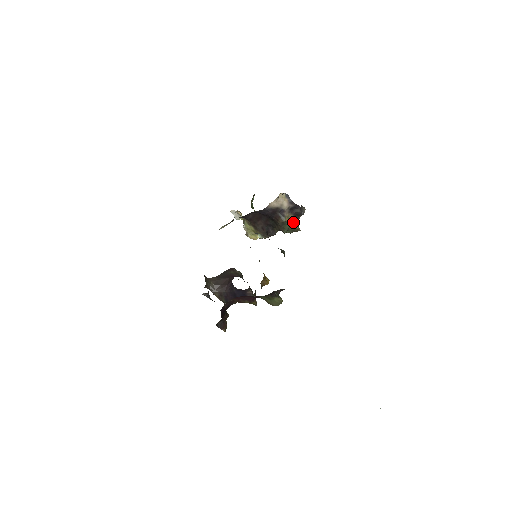
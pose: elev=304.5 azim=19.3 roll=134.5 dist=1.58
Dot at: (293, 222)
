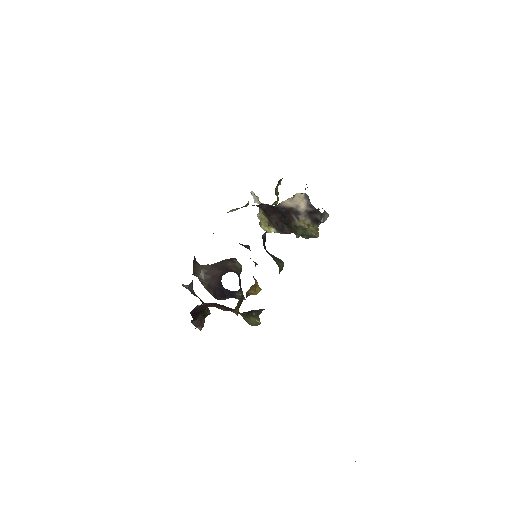
Dot at: (310, 227)
